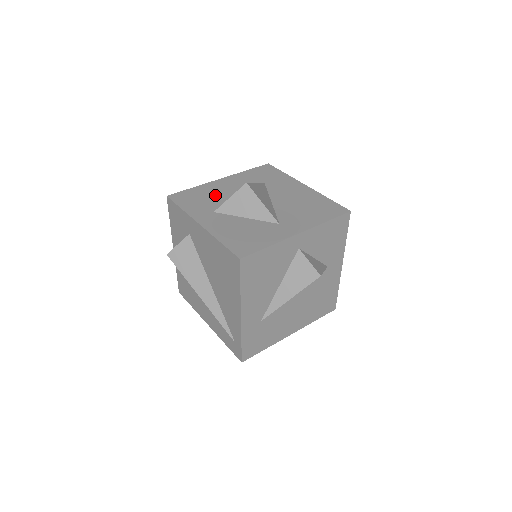
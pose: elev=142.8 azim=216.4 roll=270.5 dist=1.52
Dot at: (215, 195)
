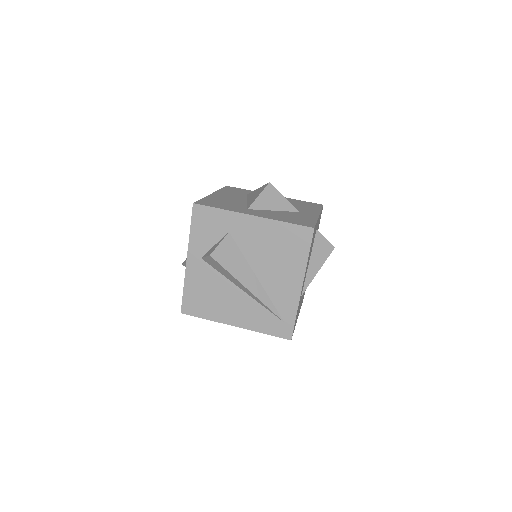
Dot at: (228, 201)
